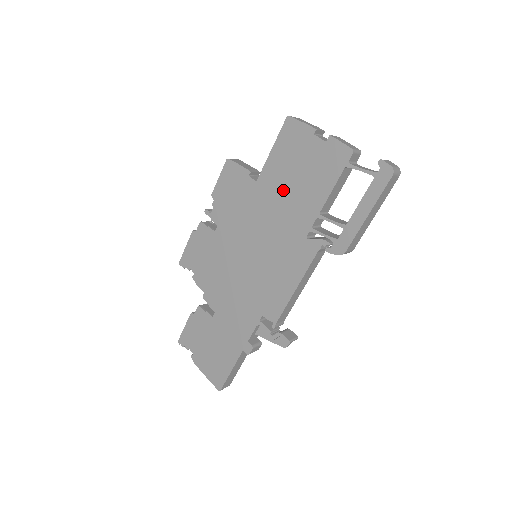
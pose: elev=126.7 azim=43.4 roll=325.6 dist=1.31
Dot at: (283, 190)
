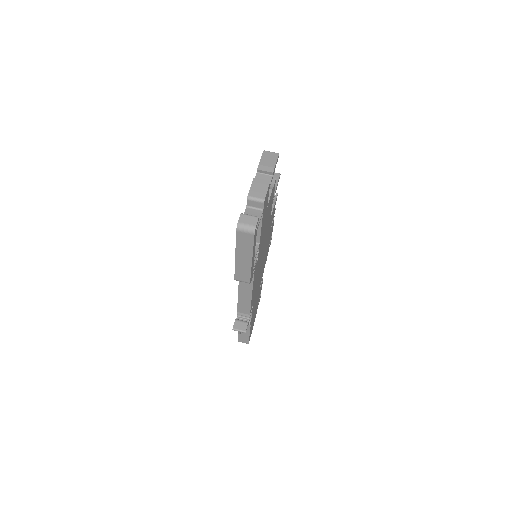
Dot at: occluded
